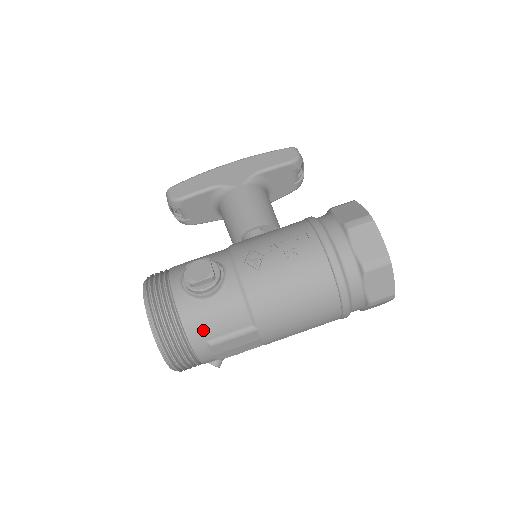
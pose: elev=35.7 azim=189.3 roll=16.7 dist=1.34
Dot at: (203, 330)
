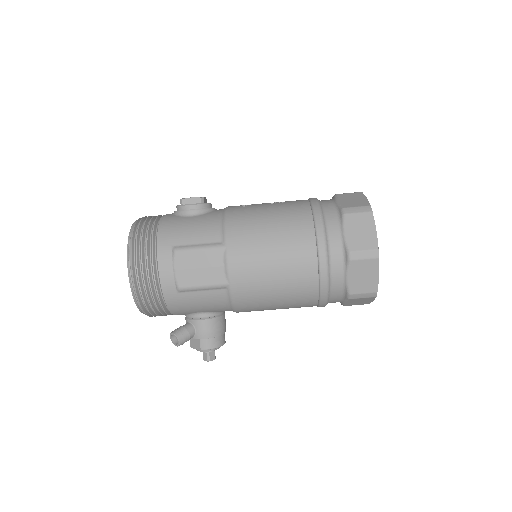
Dot at: (174, 234)
